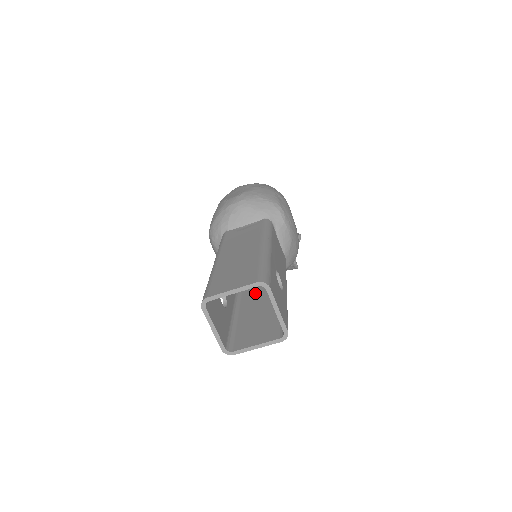
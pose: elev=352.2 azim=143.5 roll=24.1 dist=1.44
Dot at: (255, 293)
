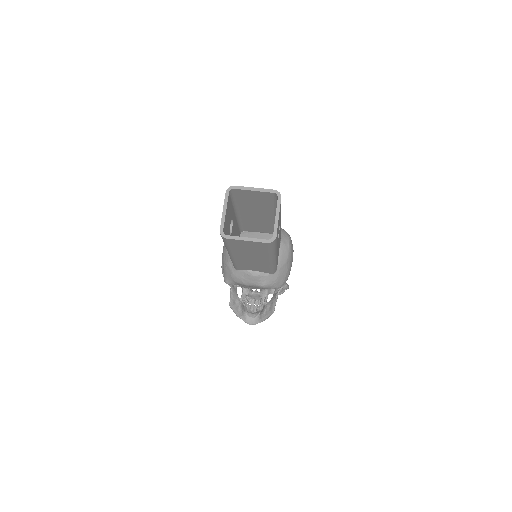
Dot at: occluded
